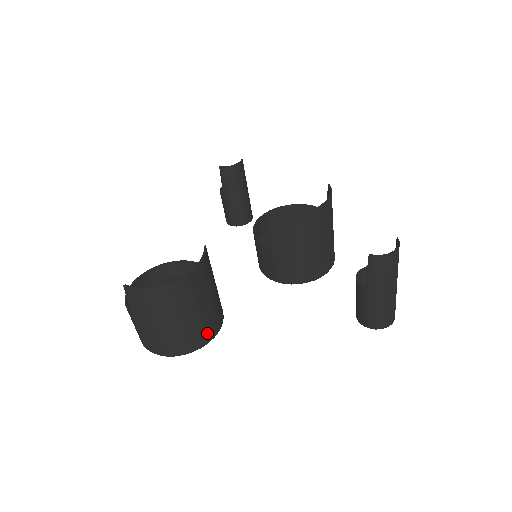
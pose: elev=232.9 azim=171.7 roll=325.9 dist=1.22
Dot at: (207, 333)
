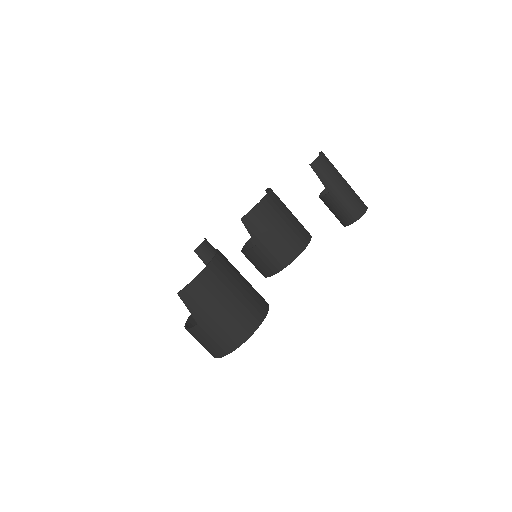
Dot at: (260, 305)
